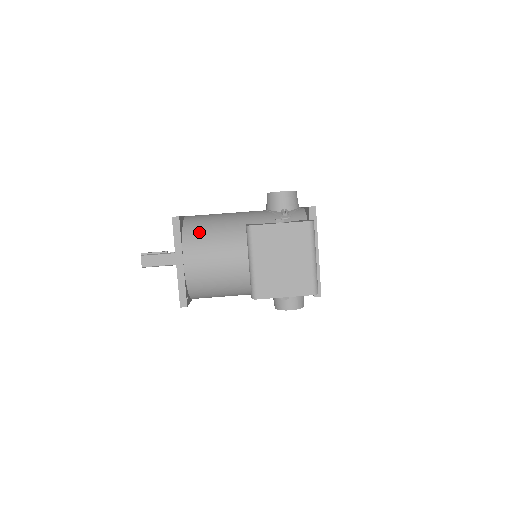
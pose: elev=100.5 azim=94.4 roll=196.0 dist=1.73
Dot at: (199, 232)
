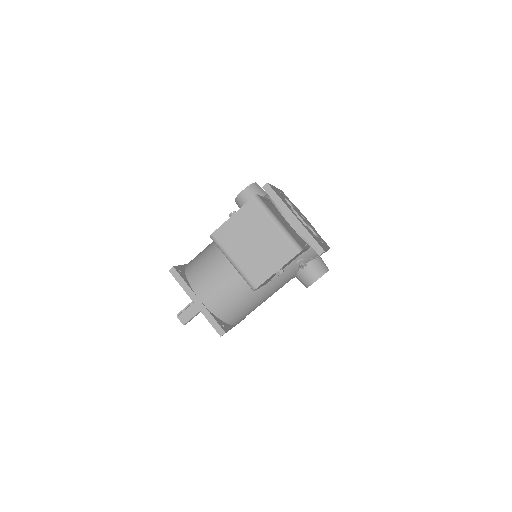
Dot at: (198, 268)
